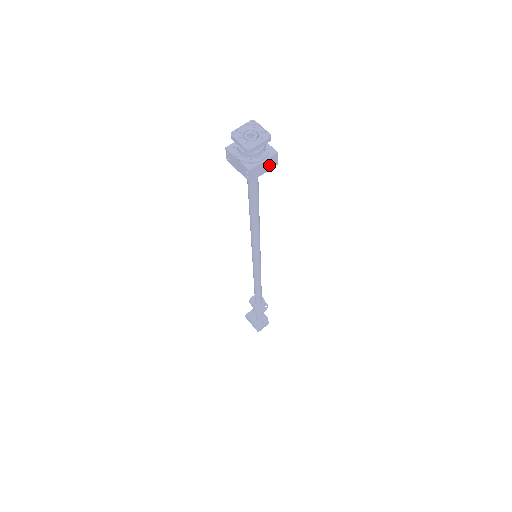
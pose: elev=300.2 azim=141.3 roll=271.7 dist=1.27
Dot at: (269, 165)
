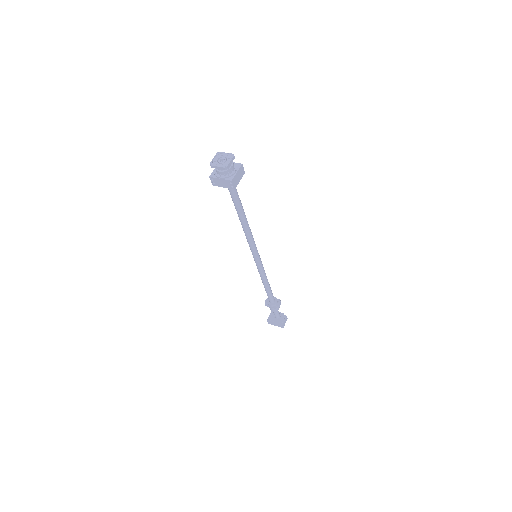
Dot at: (241, 174)
